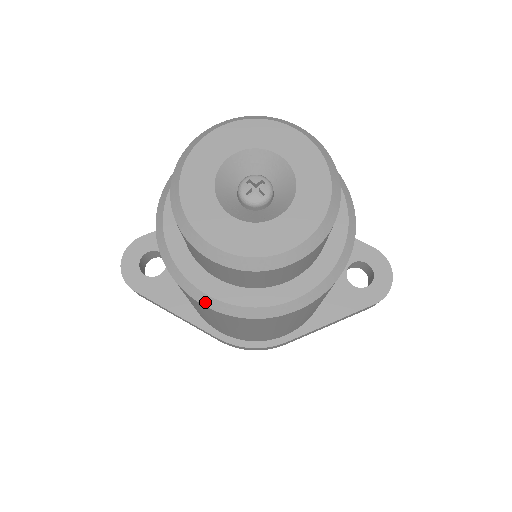
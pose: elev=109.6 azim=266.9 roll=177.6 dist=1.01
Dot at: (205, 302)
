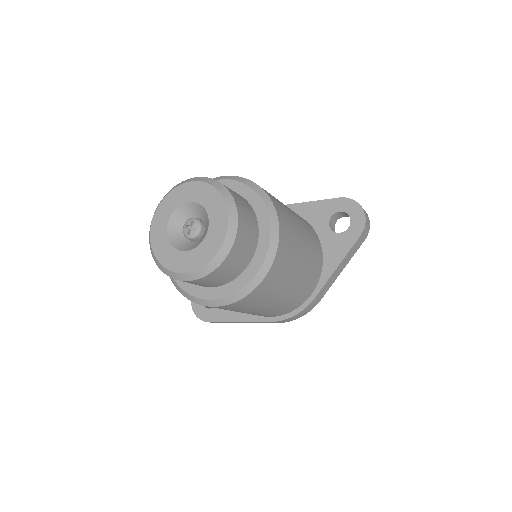
Dot at: (213, 305)
